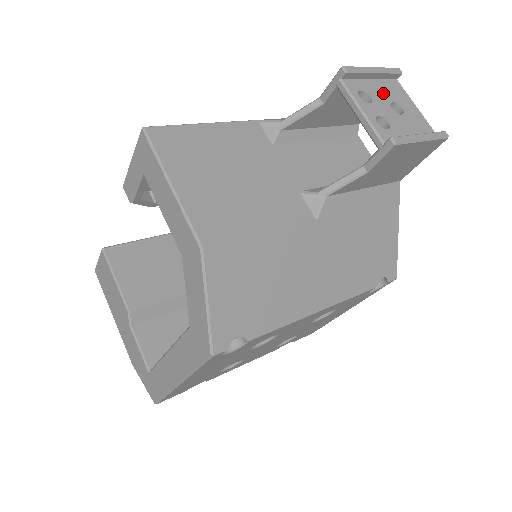
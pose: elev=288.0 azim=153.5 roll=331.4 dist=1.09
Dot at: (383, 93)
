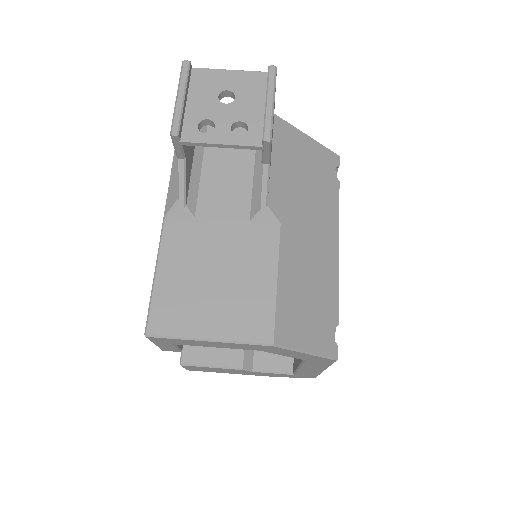
Dot at: (205, 100)
